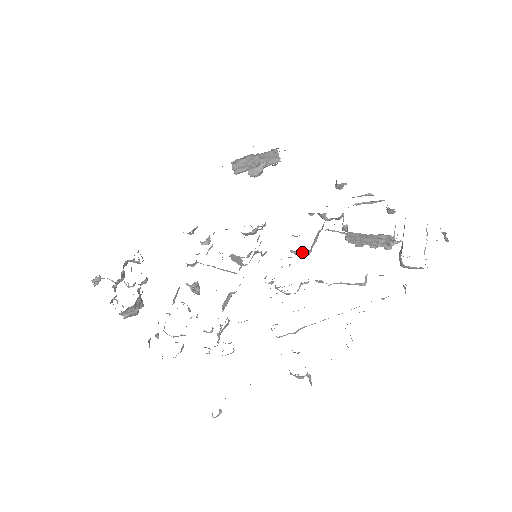
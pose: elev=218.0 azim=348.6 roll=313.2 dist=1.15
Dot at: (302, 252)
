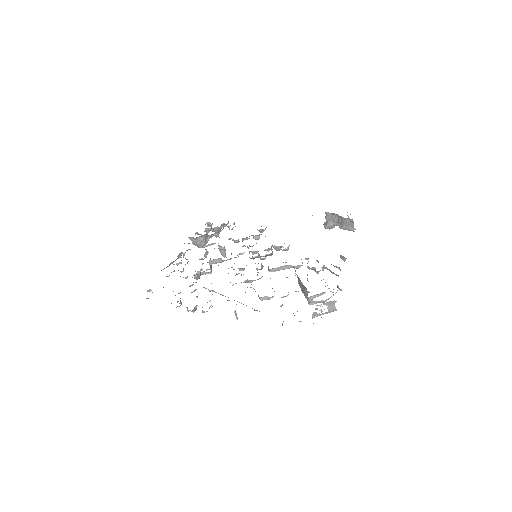
Dot at: occluded
